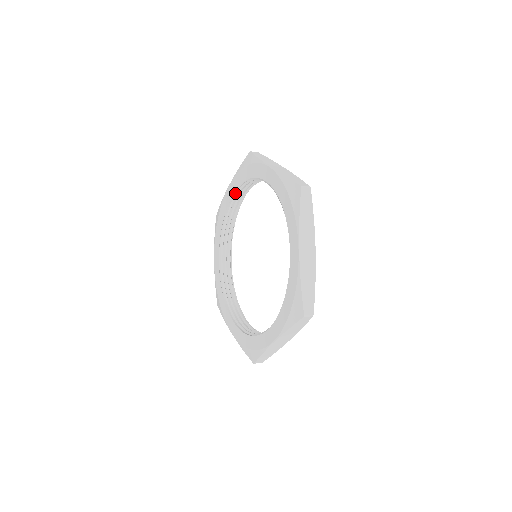
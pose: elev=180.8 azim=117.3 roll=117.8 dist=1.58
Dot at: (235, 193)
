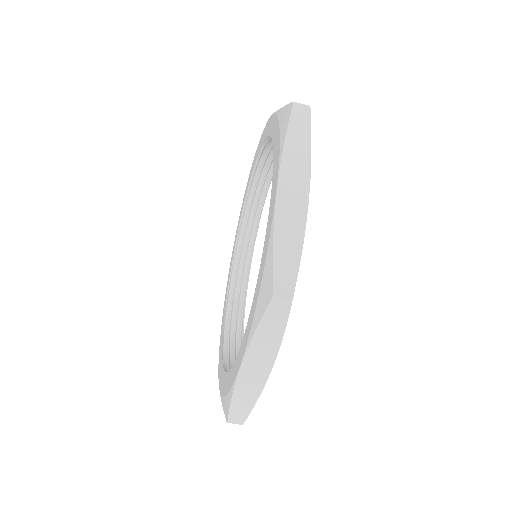
Dot at: (232, 282)
